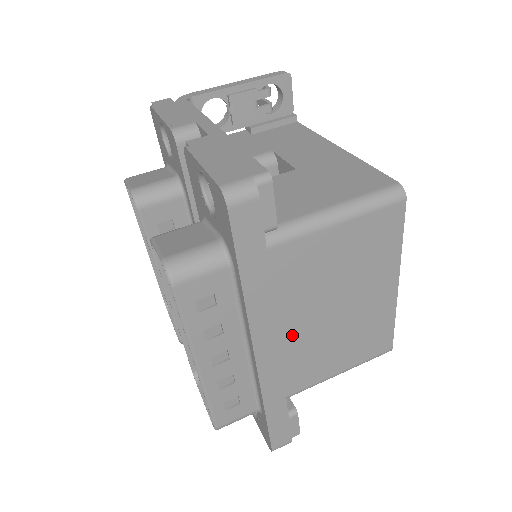
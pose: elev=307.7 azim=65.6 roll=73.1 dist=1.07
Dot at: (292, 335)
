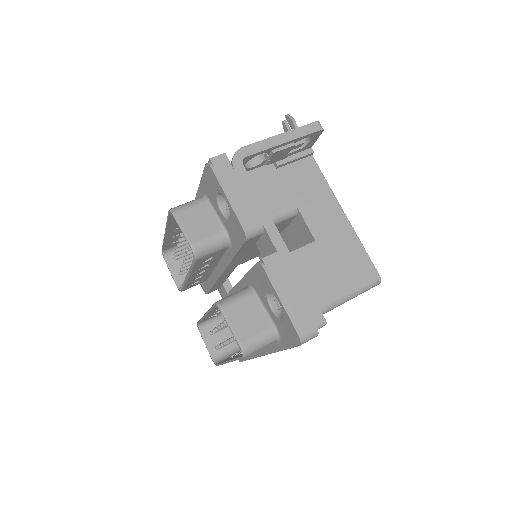
Dot at: occluded
